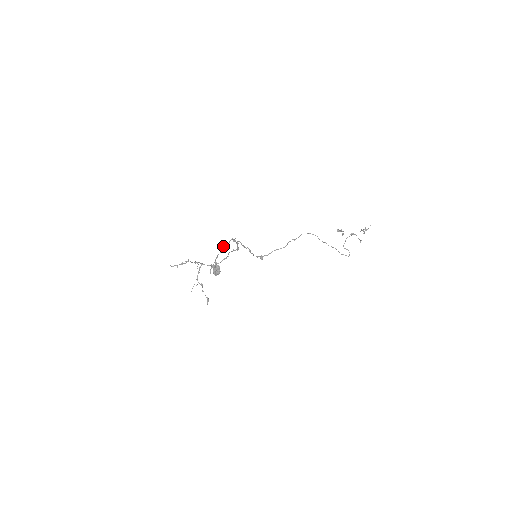
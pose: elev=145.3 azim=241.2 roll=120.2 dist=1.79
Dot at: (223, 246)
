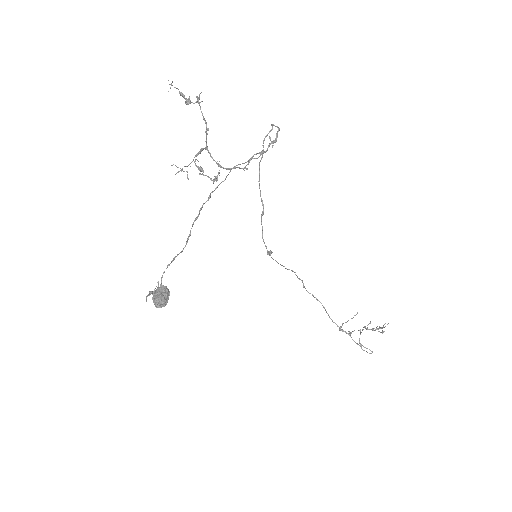
Dot at: (233, 167)
